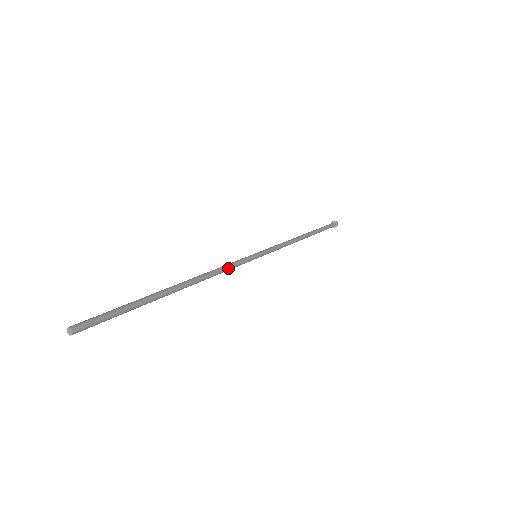
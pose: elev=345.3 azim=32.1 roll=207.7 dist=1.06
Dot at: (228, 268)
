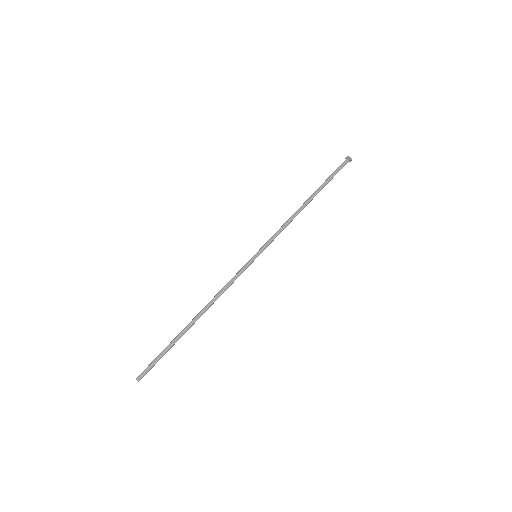
Dot at: occluded
